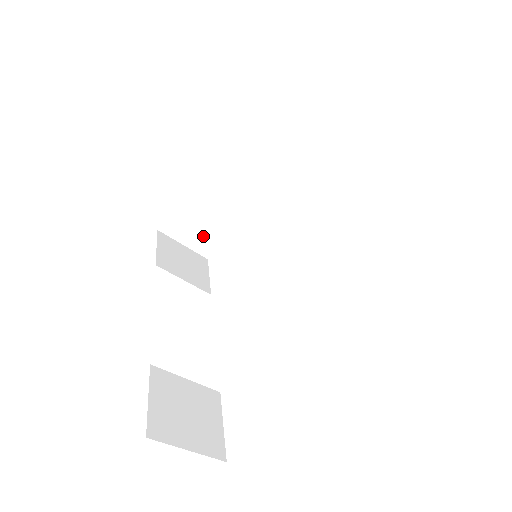
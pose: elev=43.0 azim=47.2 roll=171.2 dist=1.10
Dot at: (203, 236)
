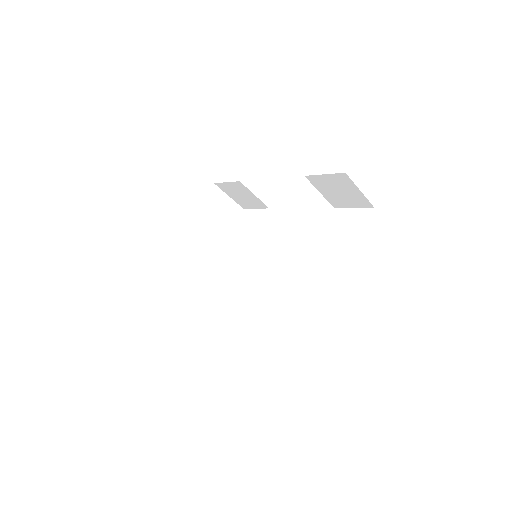
Dot at: (184, 297)
